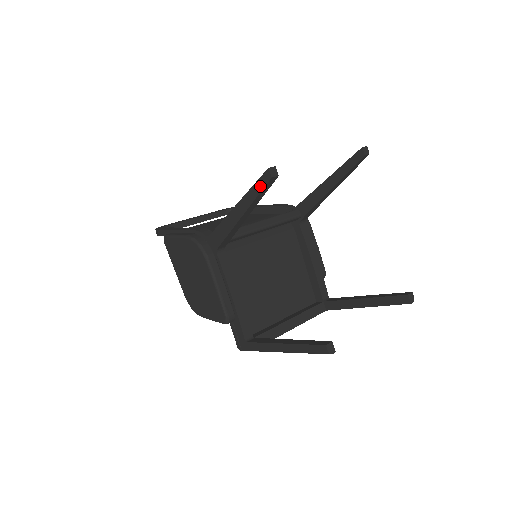
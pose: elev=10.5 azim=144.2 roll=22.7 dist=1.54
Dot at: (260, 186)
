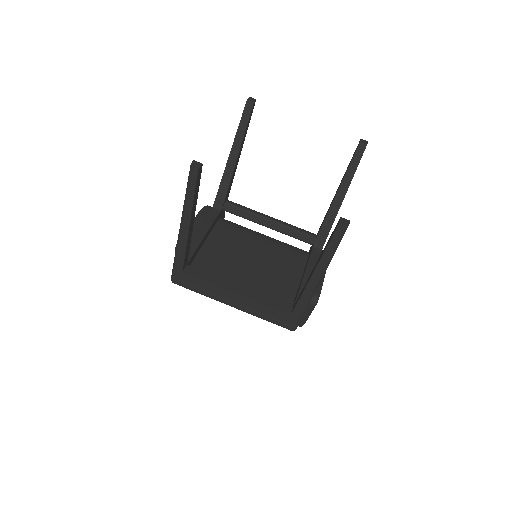
Dot at: (243, 115)
